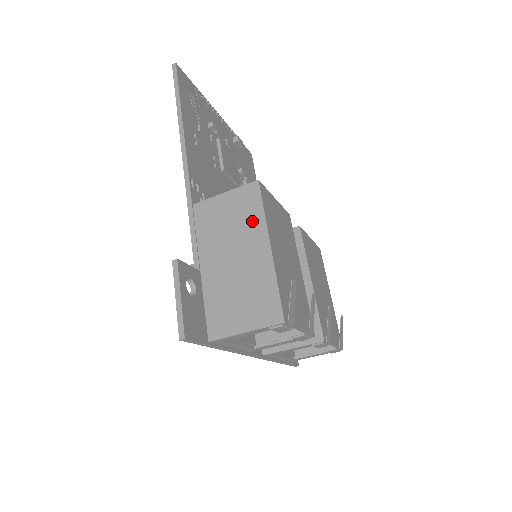
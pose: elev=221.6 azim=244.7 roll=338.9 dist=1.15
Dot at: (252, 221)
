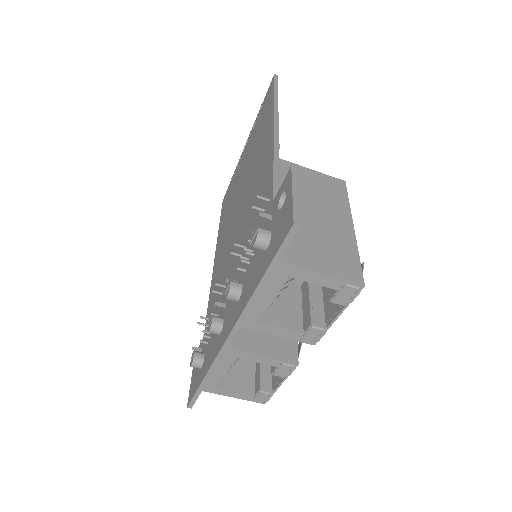
Dot at: (337, 201)
